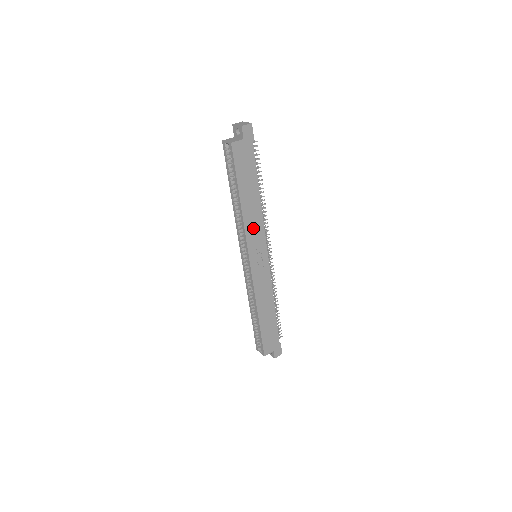
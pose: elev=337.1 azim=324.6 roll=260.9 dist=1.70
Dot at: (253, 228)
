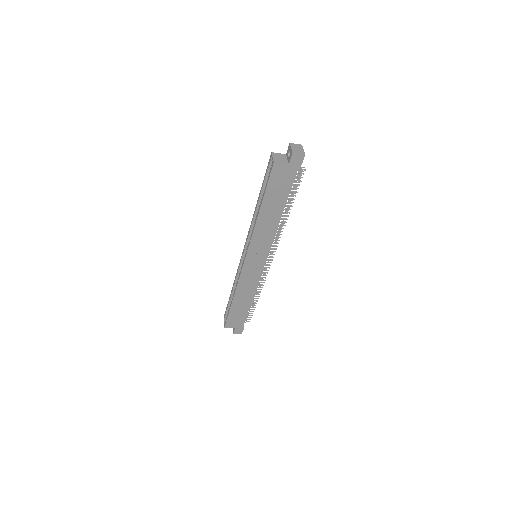
Dot at: (262, 236)
